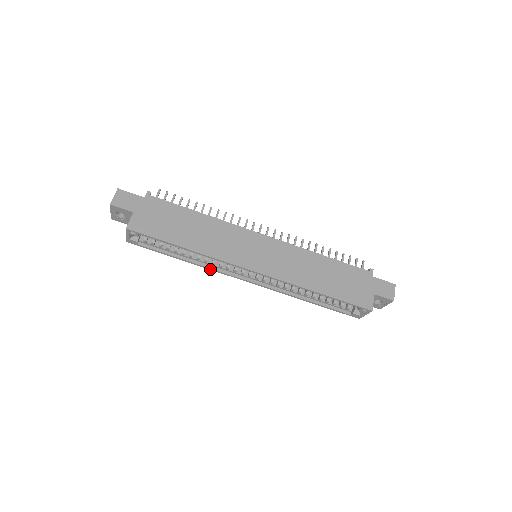
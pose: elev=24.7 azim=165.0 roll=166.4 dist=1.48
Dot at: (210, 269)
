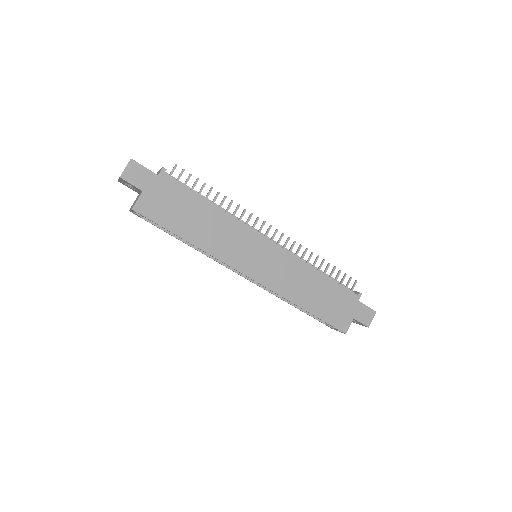
Dot at: (208, 256)
